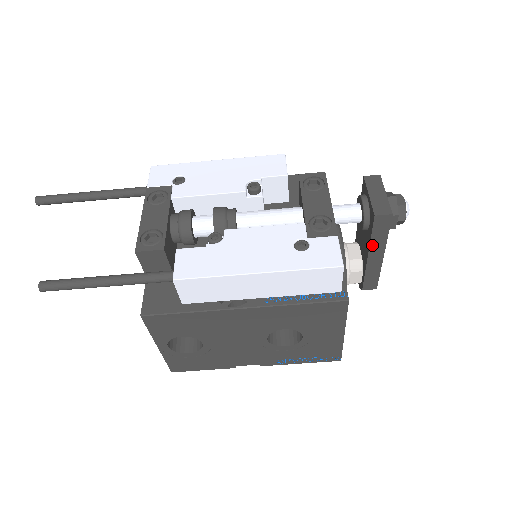
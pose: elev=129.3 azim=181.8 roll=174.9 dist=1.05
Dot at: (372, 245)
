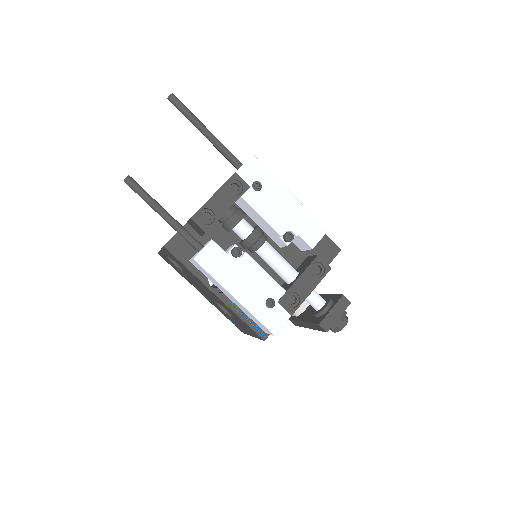
Dot at: (308, 323)
